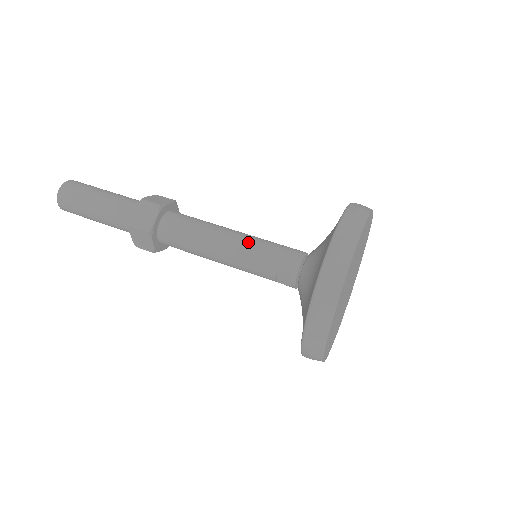
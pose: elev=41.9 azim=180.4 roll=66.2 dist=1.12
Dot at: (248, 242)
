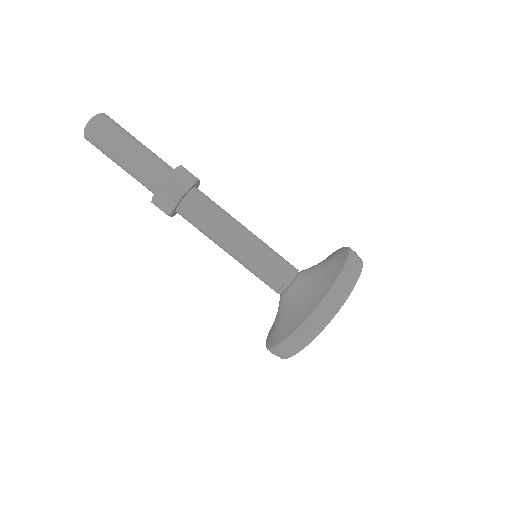
Dot at: (260, 242)
